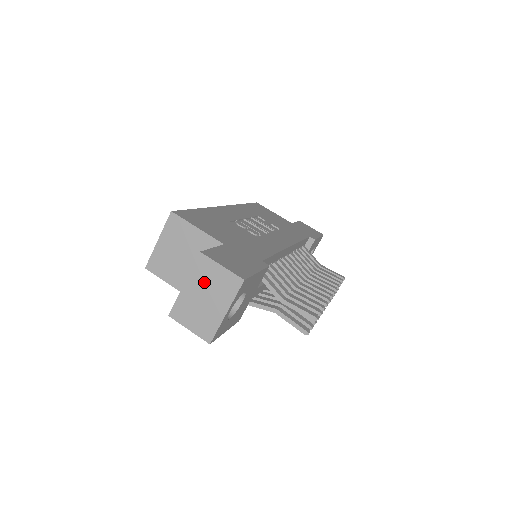
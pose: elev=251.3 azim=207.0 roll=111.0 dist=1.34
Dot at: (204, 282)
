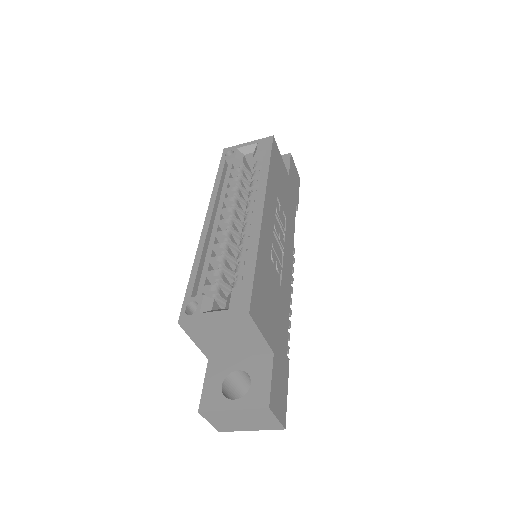
Dot at: (252, 417)
